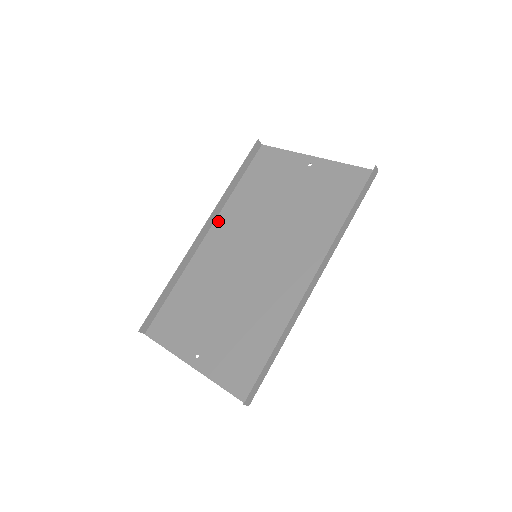
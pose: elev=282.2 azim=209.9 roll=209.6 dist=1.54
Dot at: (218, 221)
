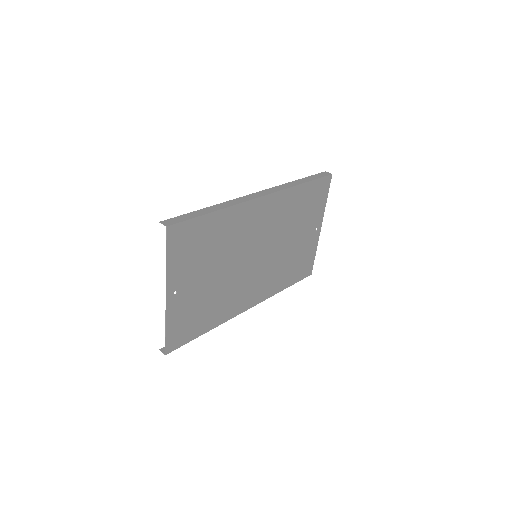
Dot at: (261, 299)
